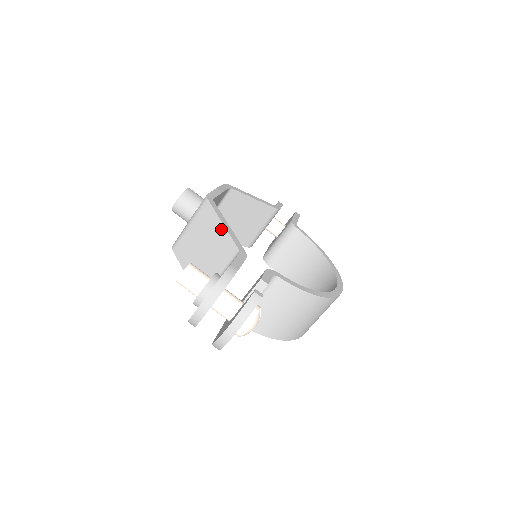
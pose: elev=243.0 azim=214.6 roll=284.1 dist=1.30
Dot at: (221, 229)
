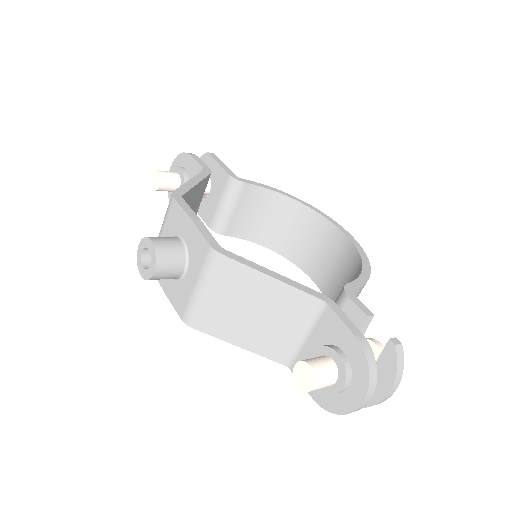
Dot at: (275, 285)
